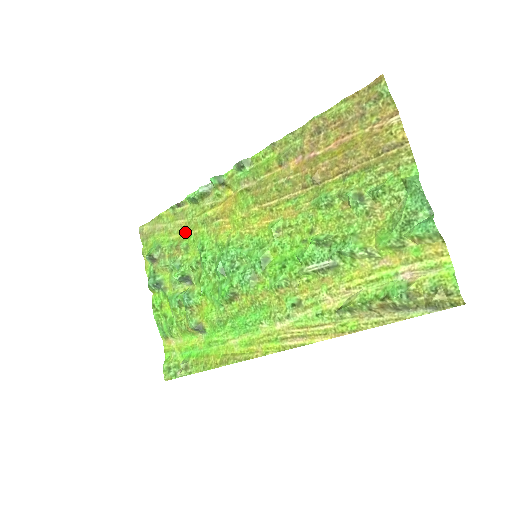
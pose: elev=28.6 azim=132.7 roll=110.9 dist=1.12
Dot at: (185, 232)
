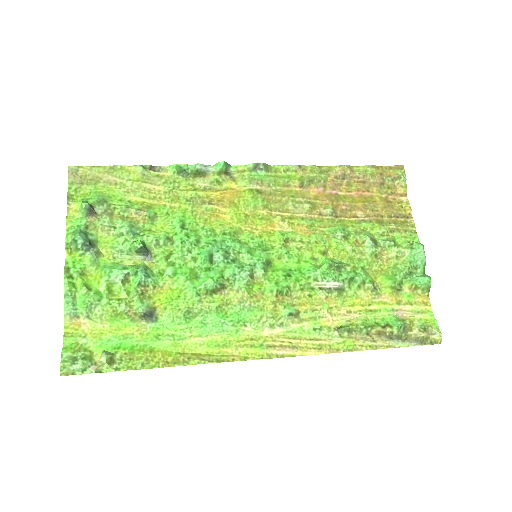
Dot at: (154, 200)
